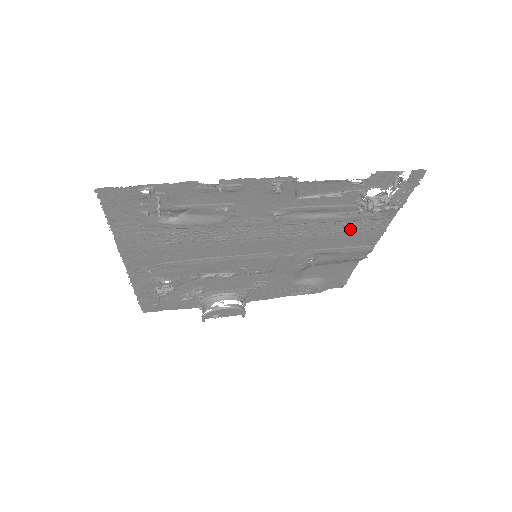
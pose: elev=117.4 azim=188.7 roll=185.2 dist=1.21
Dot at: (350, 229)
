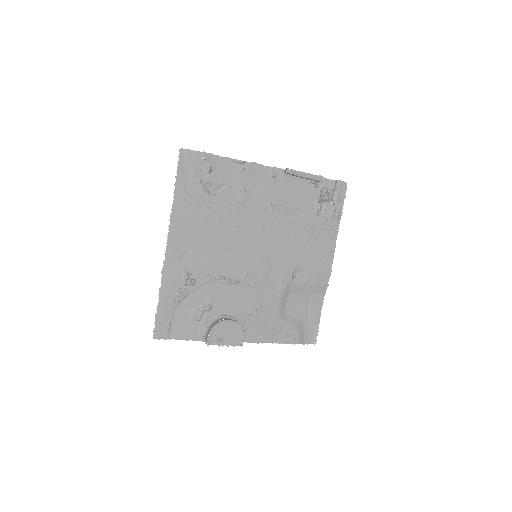
Dot at: (314, 238)
